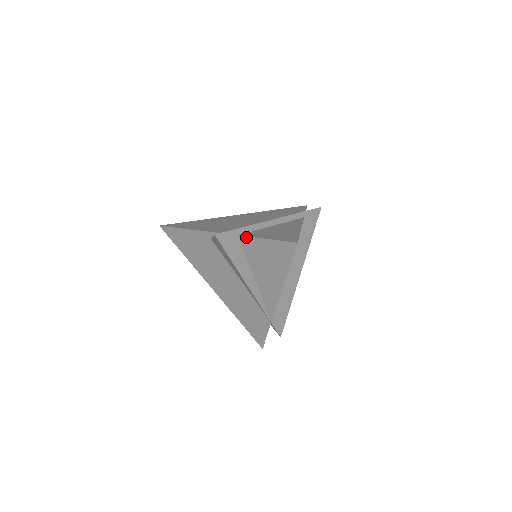
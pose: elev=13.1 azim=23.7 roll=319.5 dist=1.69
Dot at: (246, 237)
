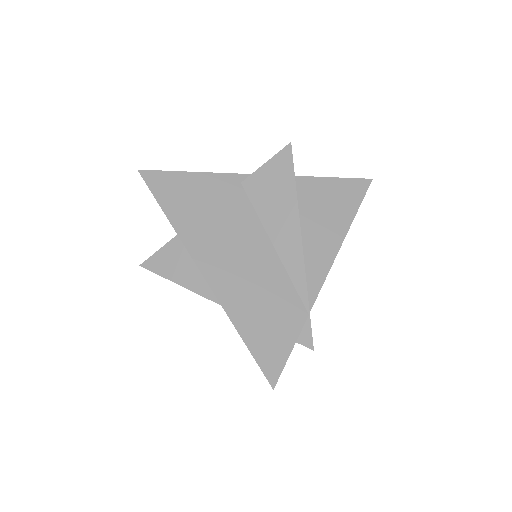
Dot at: (303, 177)
